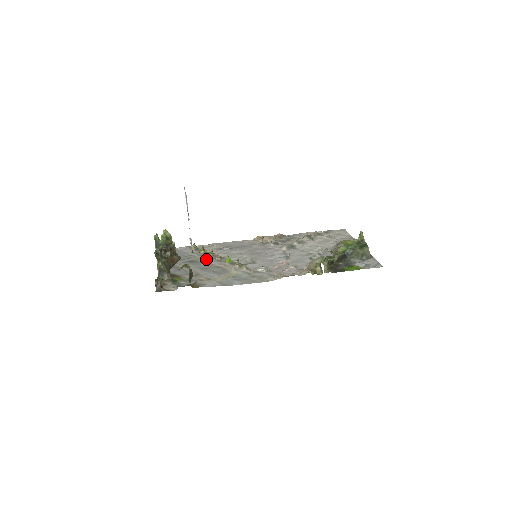
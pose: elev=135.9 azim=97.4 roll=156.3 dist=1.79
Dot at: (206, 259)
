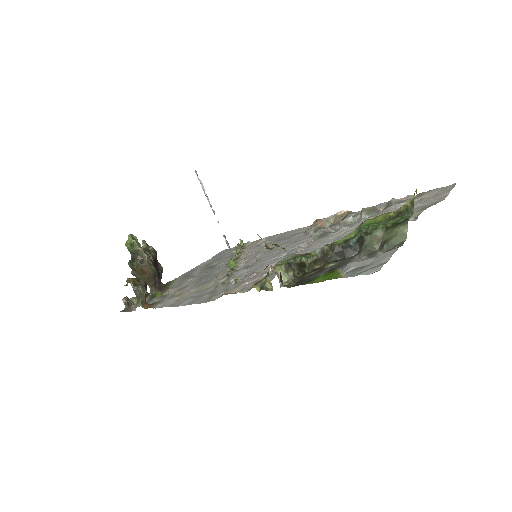
Dot at: (225, 262)
